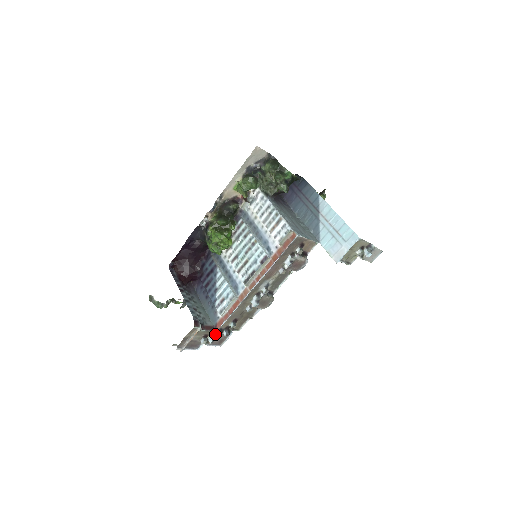
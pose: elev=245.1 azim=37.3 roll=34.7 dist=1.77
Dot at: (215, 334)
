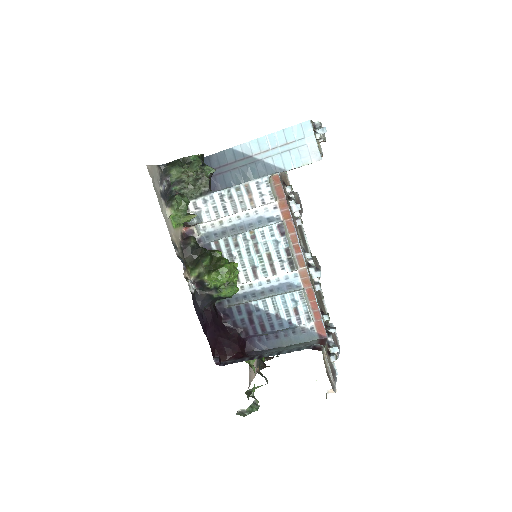
Dot at: (330, 341)
